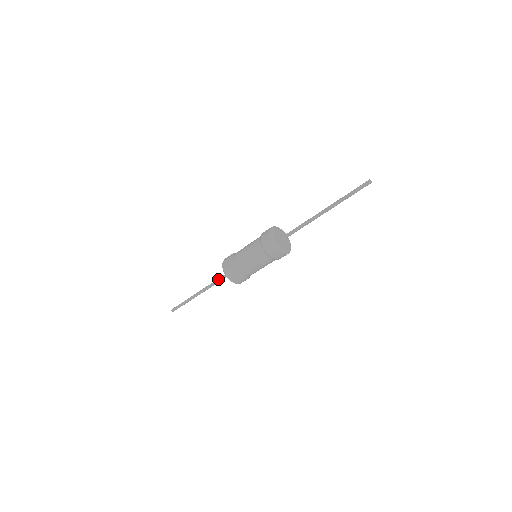
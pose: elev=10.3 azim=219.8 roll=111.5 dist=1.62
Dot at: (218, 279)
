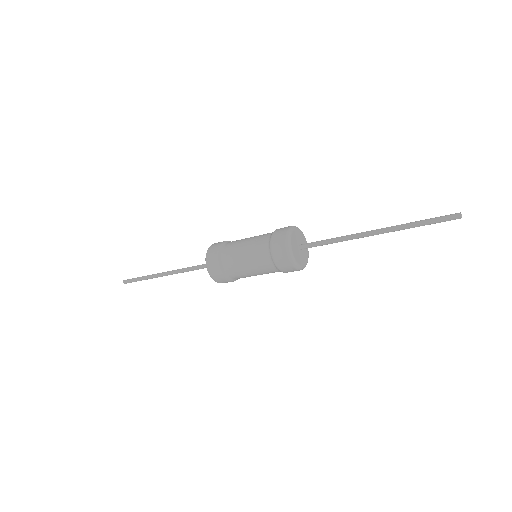
Dot at: occluded
